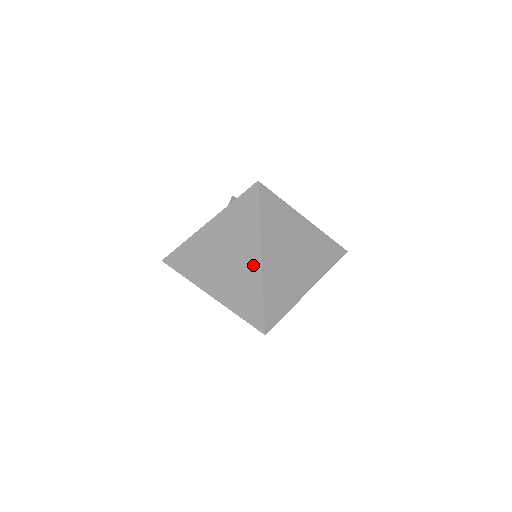
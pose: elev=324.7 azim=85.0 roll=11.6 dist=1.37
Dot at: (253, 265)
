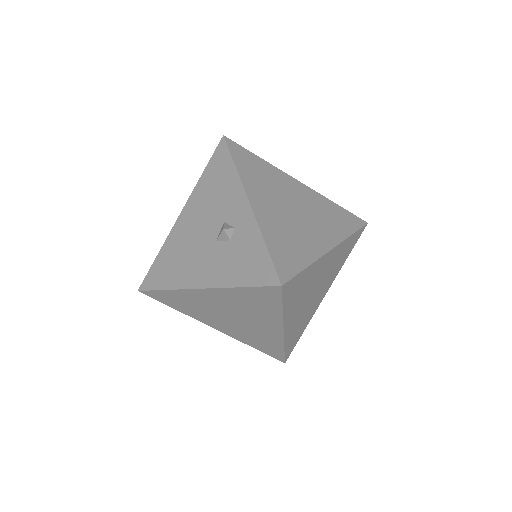
Dot at: (272, 332)
